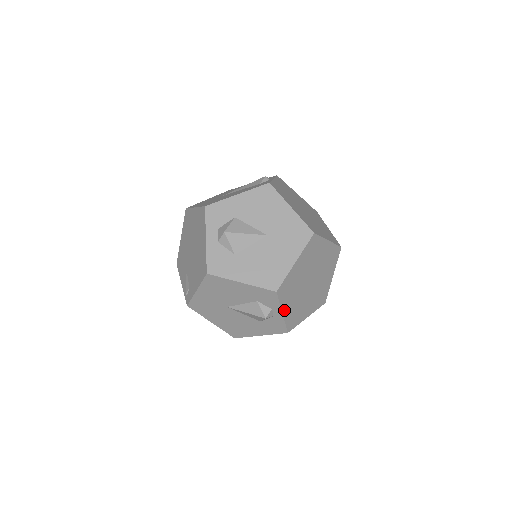
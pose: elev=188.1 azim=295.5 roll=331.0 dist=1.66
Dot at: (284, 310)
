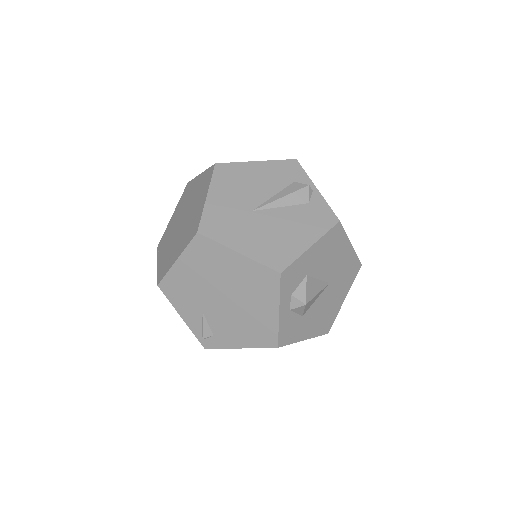
Dot at: occluded
